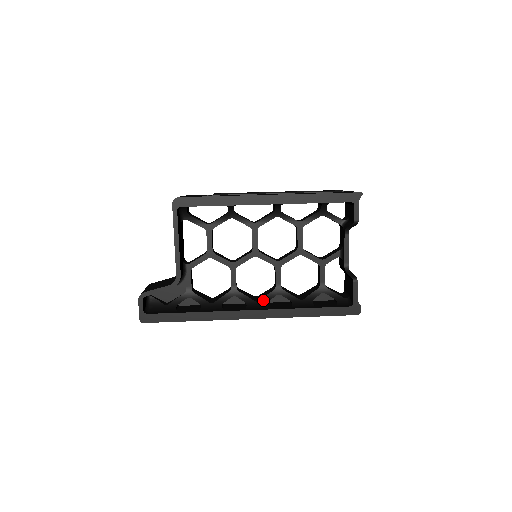
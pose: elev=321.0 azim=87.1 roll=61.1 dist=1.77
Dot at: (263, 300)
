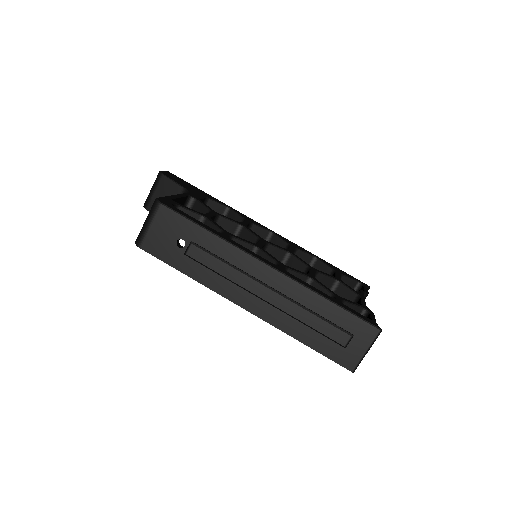
Dot at: occluded
